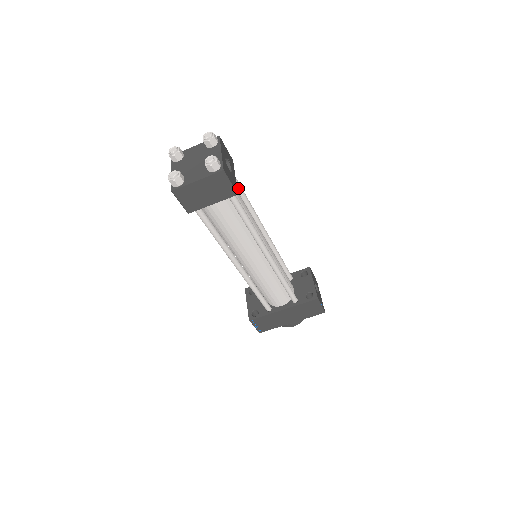
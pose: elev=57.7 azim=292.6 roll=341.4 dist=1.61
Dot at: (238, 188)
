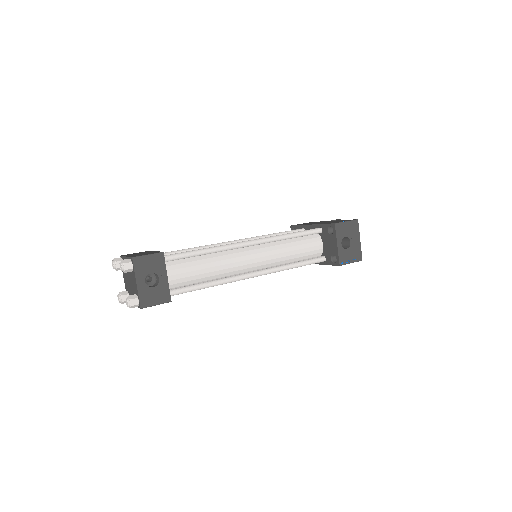
Dot at: (187, 257)
